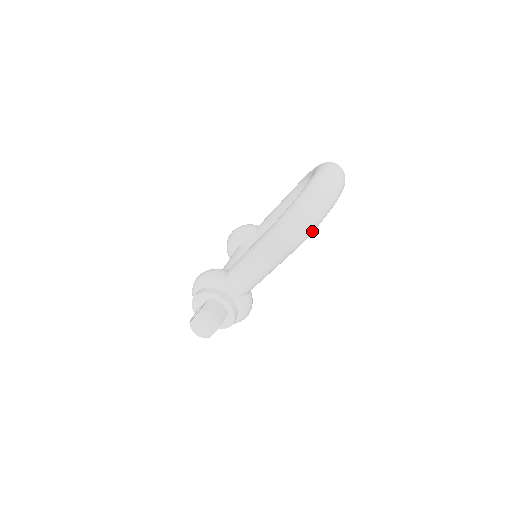
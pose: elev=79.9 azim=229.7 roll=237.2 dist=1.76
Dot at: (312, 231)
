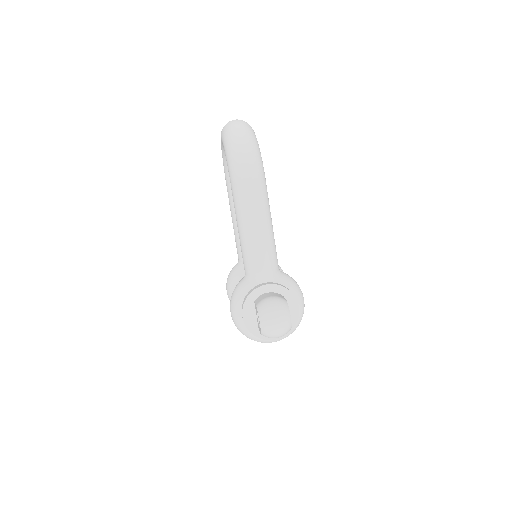
Dot at: (259, 150)
